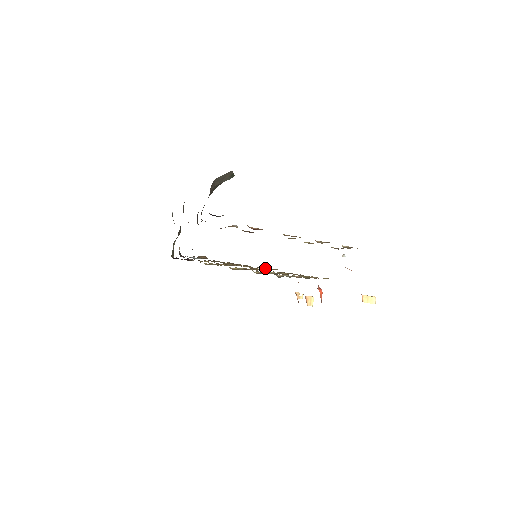
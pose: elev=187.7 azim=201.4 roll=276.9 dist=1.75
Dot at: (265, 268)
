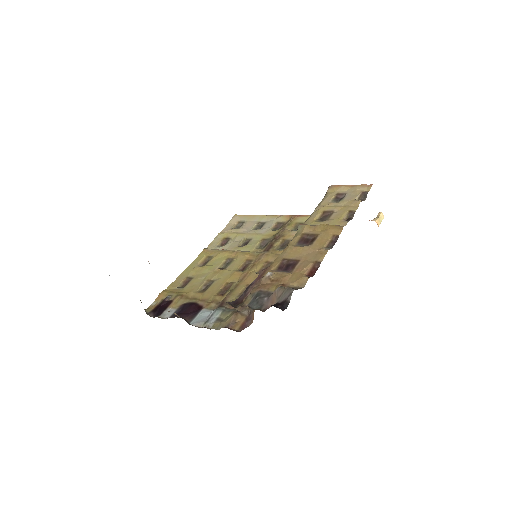
Dot at: occluded
